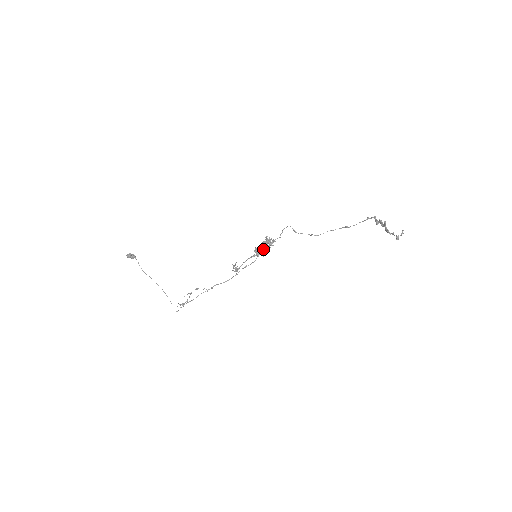
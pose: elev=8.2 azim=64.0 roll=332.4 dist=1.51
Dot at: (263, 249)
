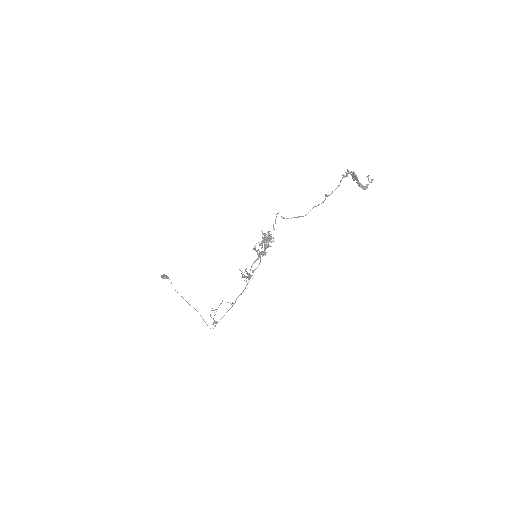
Dot at: (264, 247)
